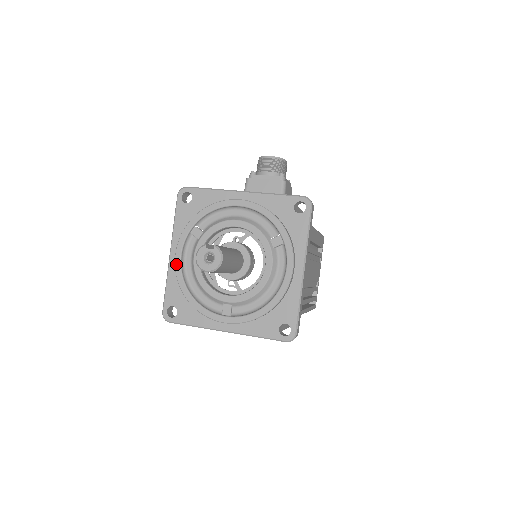
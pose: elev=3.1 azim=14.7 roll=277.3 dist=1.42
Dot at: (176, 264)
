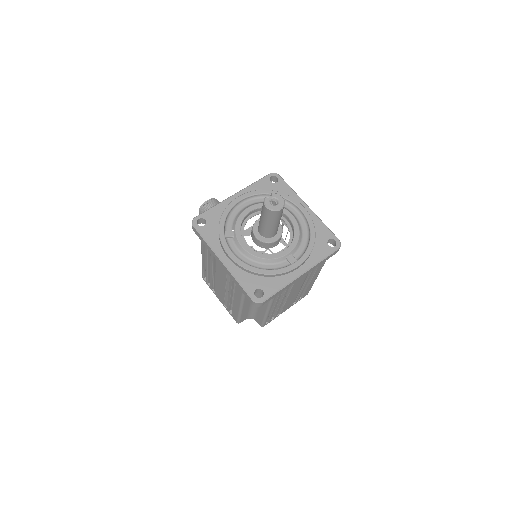
Dot at: (235, 260)
